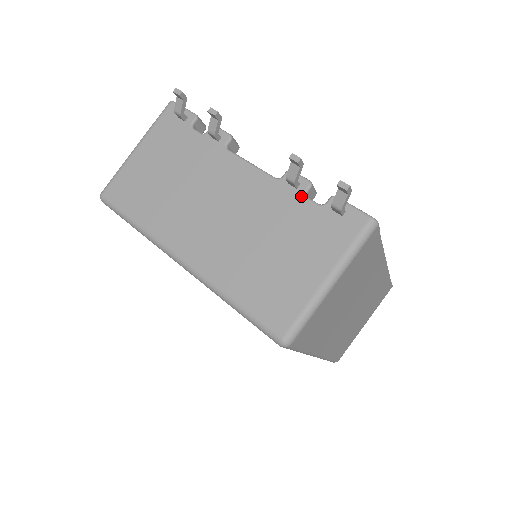
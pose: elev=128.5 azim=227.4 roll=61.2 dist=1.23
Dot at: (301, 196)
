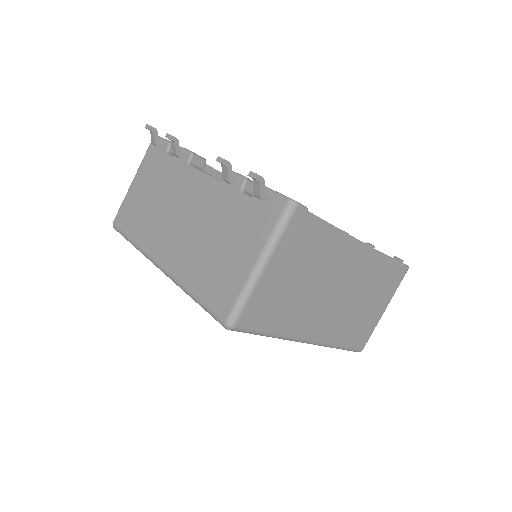
Dot at: (238, 192)
